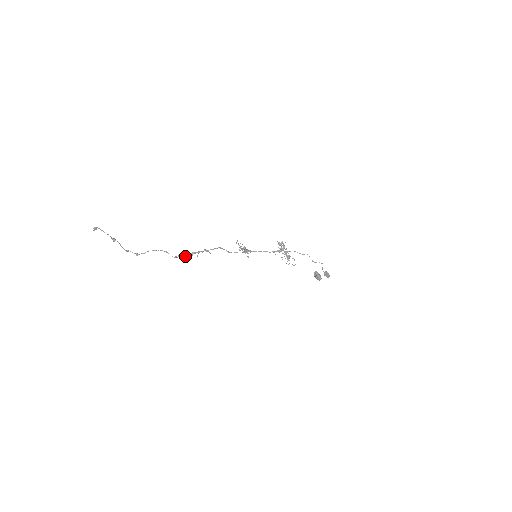
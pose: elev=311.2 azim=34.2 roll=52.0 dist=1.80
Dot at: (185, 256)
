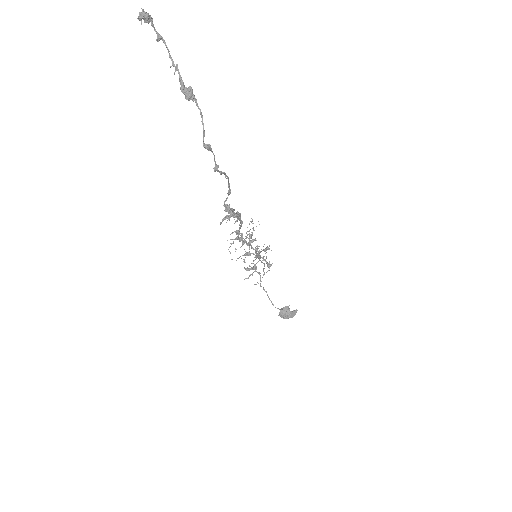
Dot at: (233, 214)
